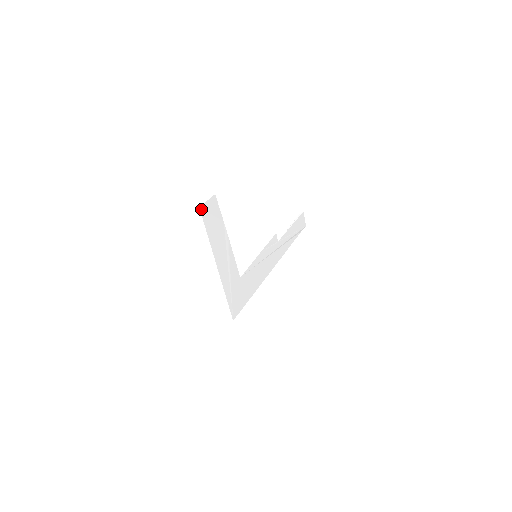
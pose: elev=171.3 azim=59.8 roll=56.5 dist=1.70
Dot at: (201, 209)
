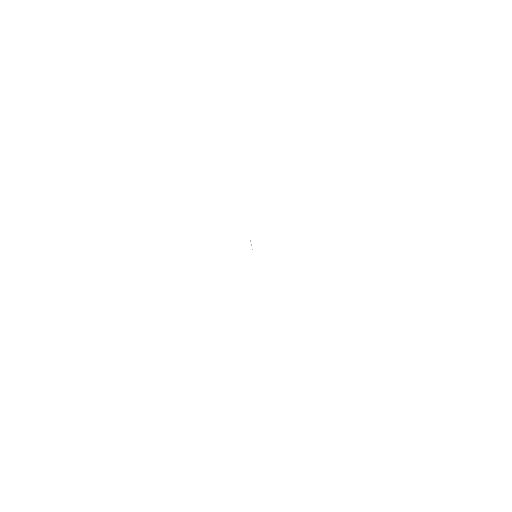
Dot at: occluded
